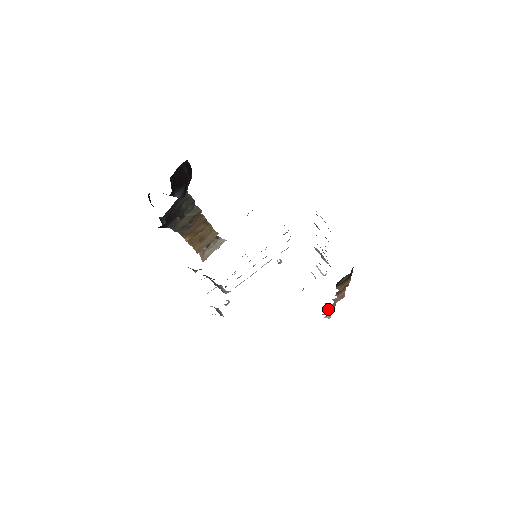
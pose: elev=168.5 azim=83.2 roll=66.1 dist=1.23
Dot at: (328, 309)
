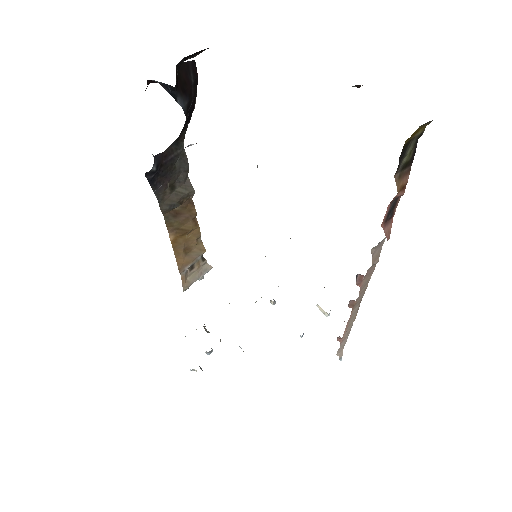
Dot at: (352, 308)
